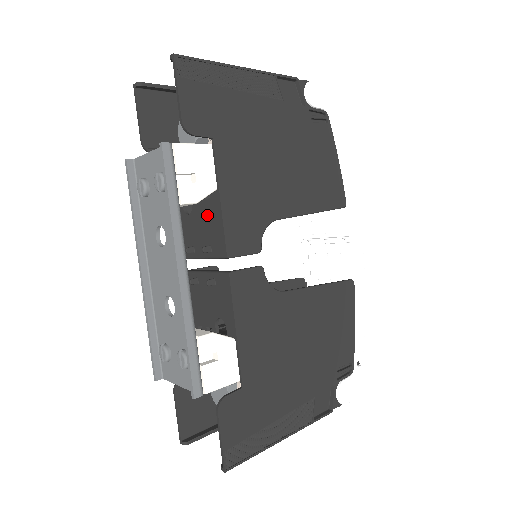
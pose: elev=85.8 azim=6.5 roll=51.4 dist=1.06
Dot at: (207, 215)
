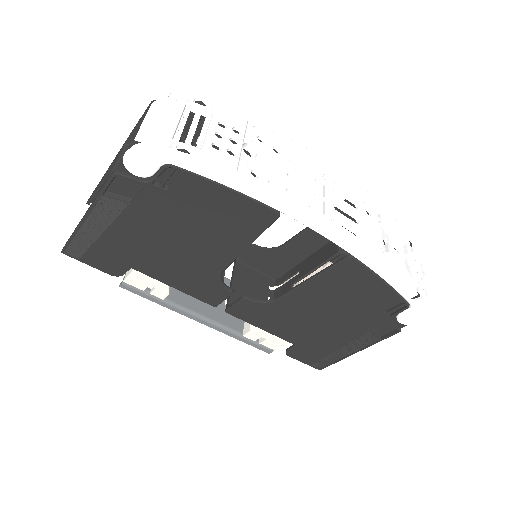
Dot at: occluded
